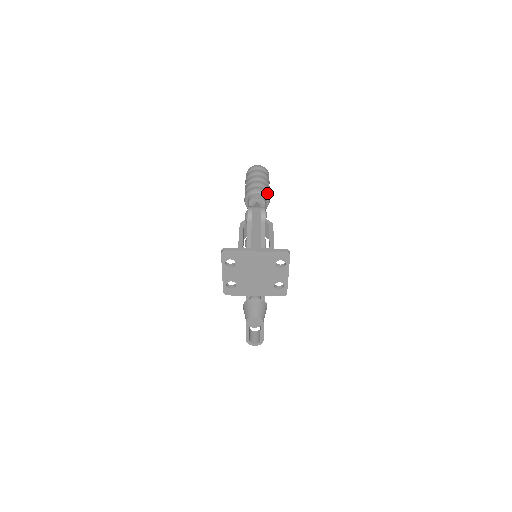
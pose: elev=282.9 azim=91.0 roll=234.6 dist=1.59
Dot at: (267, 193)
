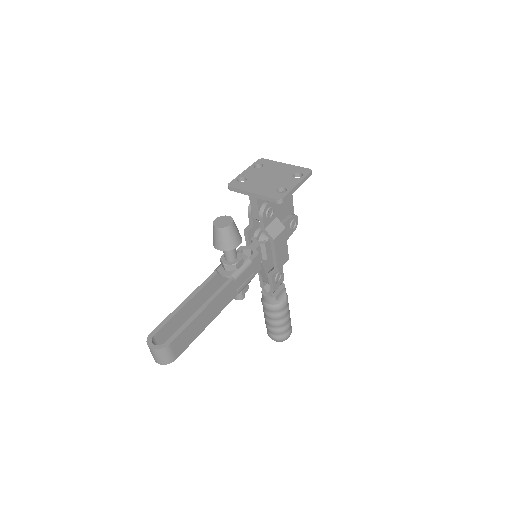
Dot at: occluded
